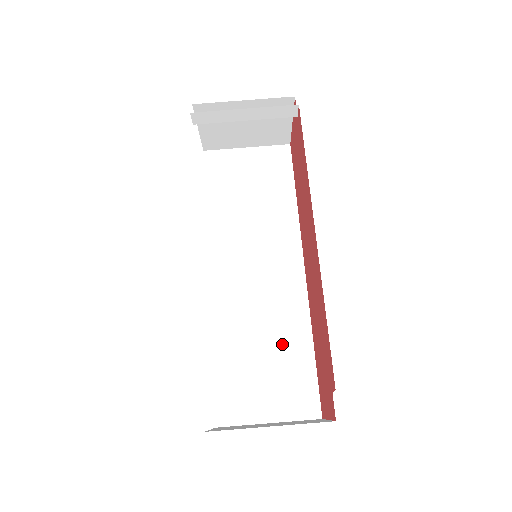
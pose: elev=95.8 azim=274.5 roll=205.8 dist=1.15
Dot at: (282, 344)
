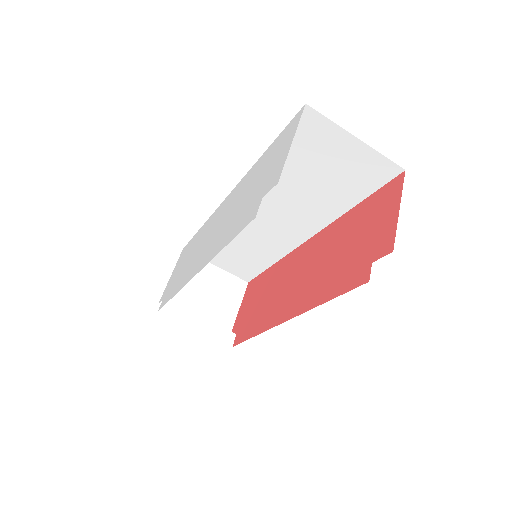
Dot at: (252, 253)
